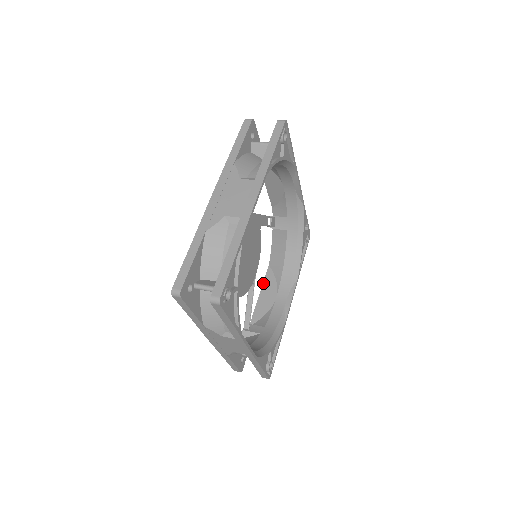
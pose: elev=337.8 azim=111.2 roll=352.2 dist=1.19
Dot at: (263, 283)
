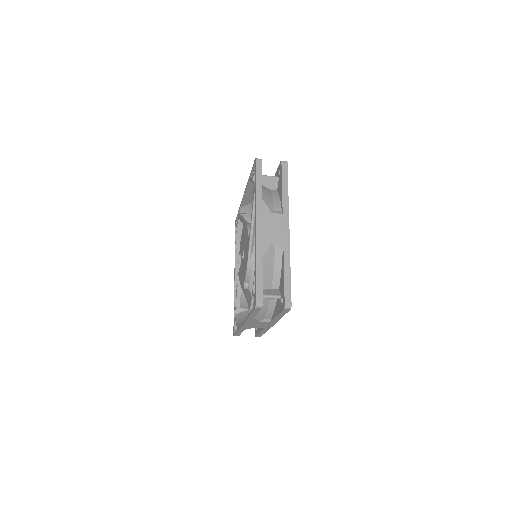
Dot at: (241, 324)
